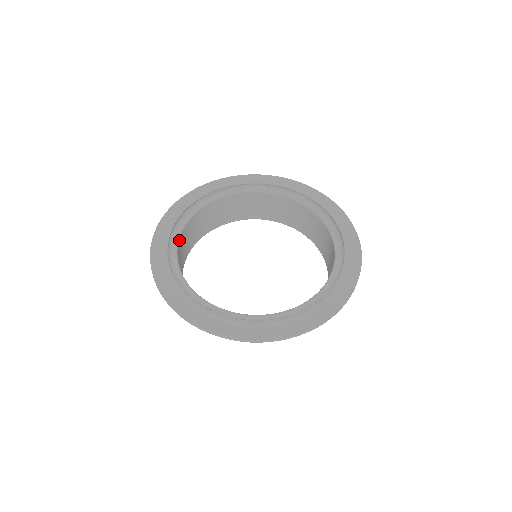
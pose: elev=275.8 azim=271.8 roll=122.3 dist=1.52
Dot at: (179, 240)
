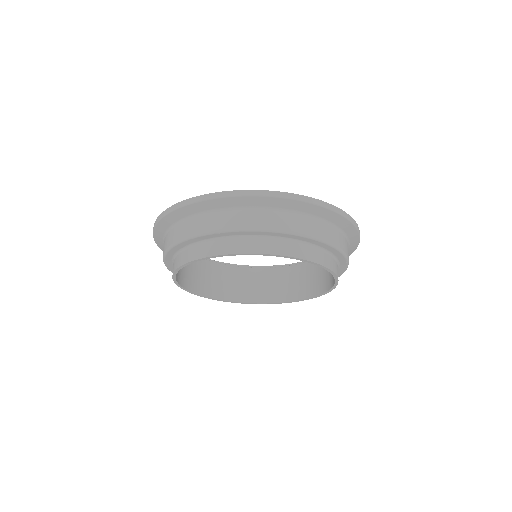
Dot at: occluded
